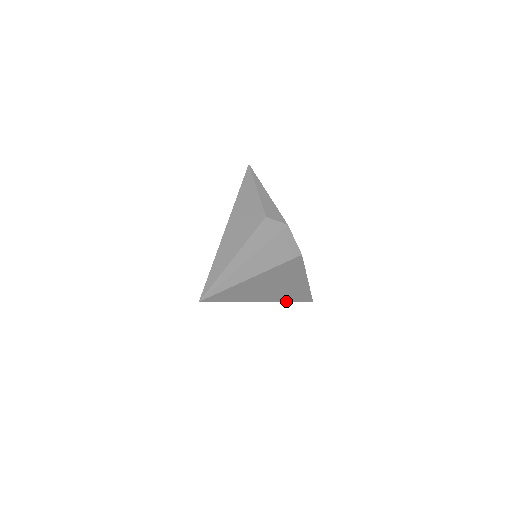
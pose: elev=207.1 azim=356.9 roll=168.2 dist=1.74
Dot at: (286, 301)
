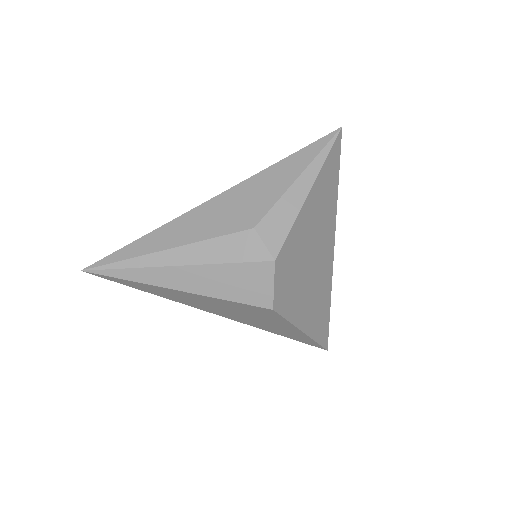
Dot at: (266, 330)
